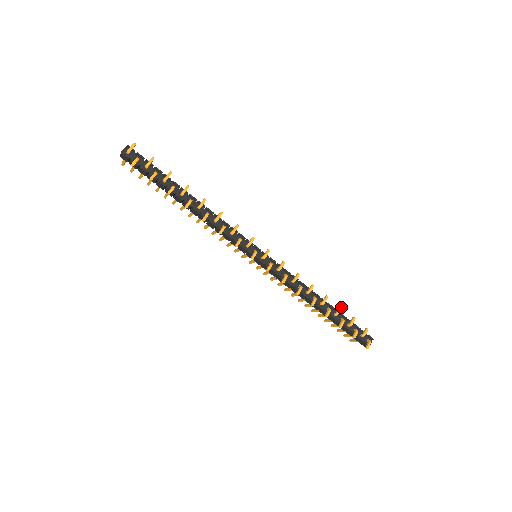
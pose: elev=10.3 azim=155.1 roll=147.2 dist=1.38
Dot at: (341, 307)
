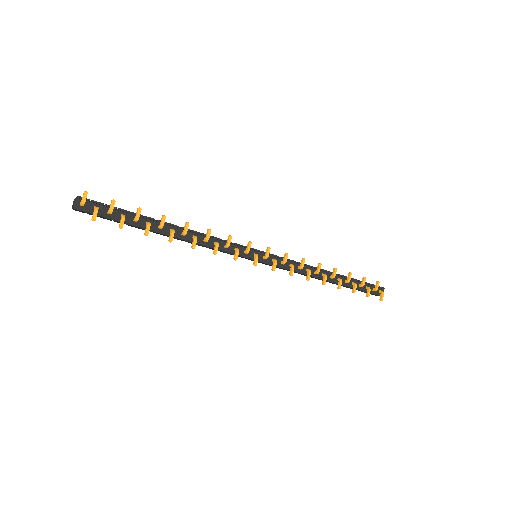
Dot at: (351, 273)
